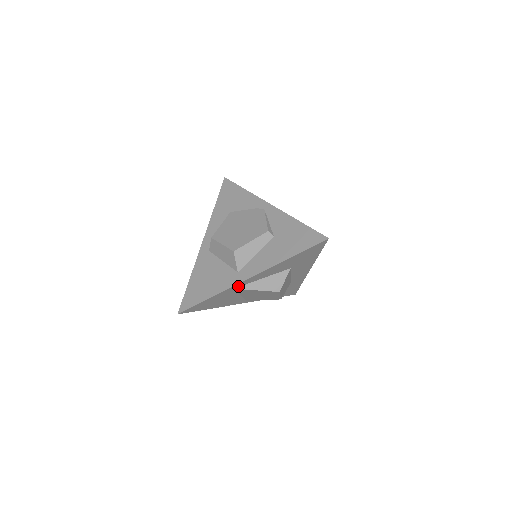
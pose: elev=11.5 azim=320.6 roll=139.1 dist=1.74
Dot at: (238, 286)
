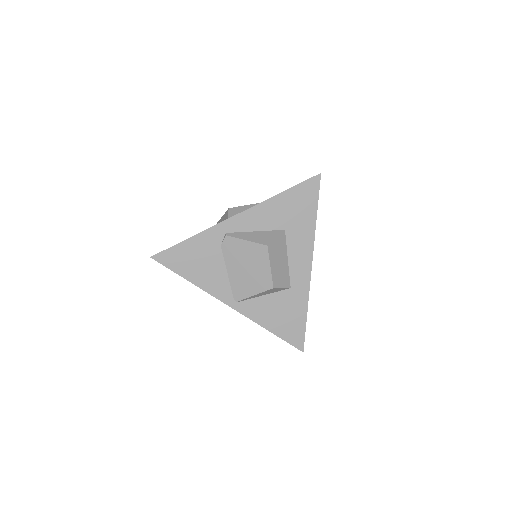
Dot at: (223, 231)
